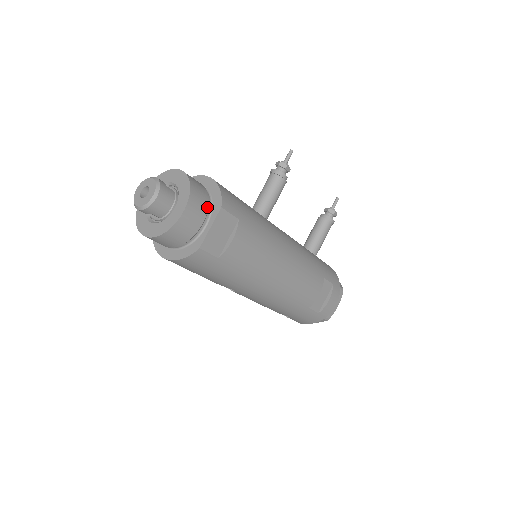
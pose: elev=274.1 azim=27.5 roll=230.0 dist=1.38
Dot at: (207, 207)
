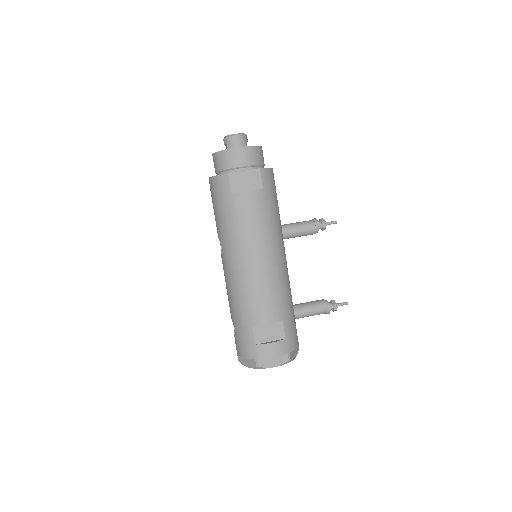
Dot at: (254, 164)
